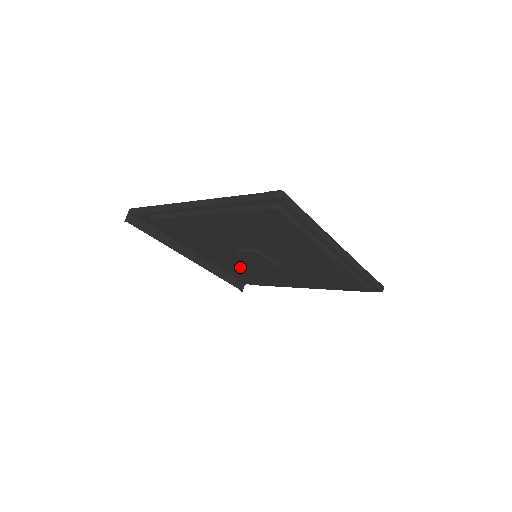
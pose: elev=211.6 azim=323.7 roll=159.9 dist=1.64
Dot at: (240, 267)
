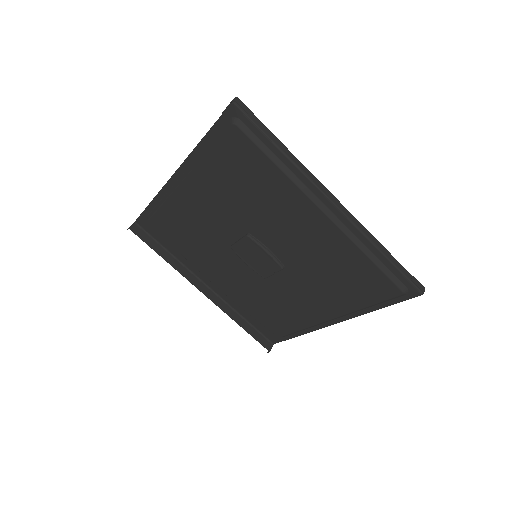
Dot at: (251, 292)
